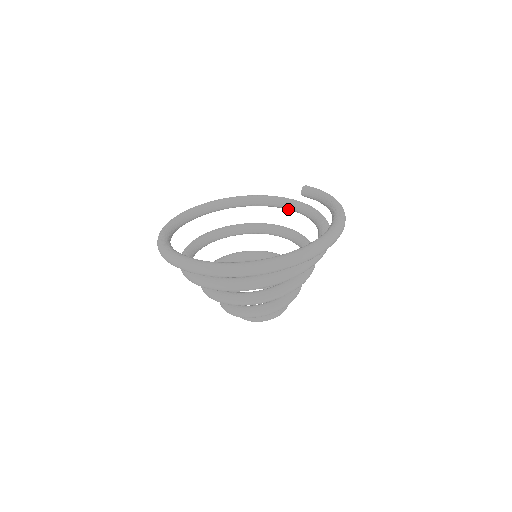
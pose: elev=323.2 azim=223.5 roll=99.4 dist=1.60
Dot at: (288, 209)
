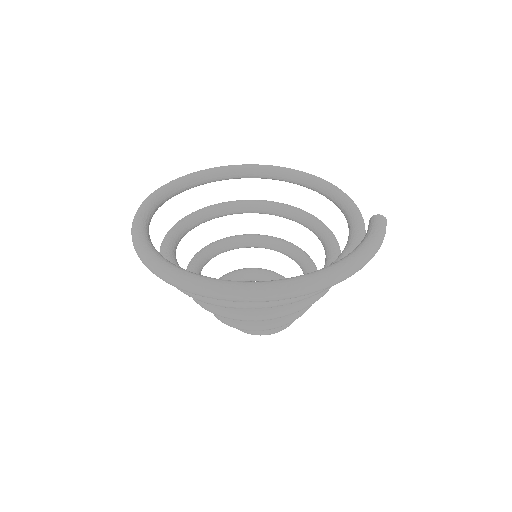
Dot at: occluded
